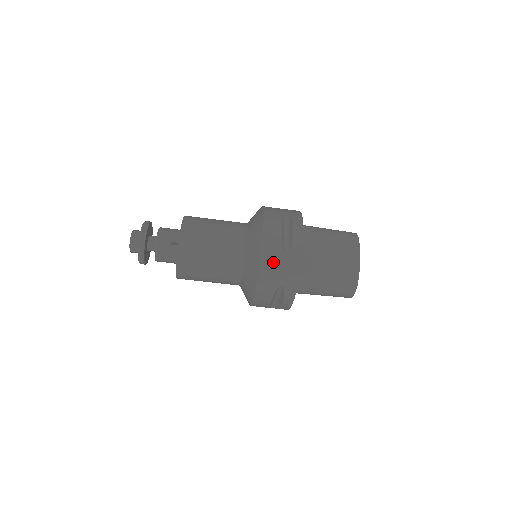
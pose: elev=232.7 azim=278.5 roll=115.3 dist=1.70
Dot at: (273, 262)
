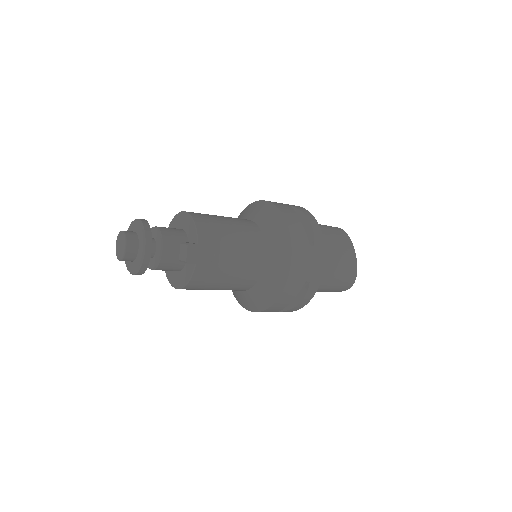
Dot at: (302, 255)
